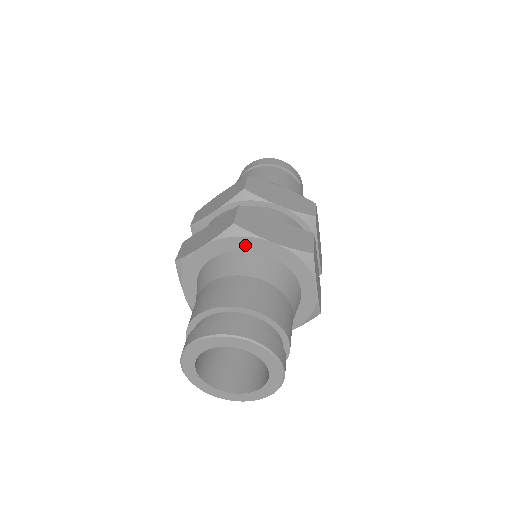
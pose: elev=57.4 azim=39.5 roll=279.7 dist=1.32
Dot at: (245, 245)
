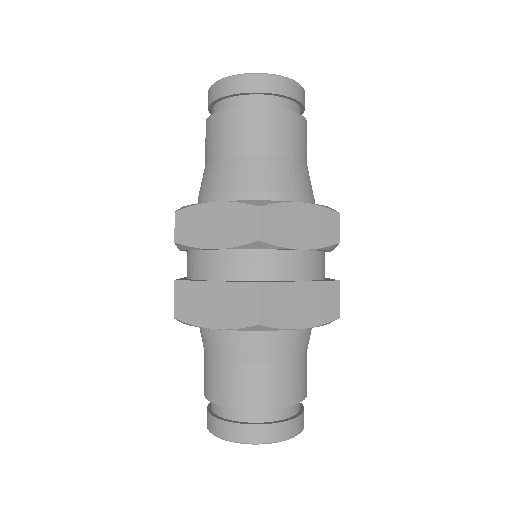
Dot at: occluded
